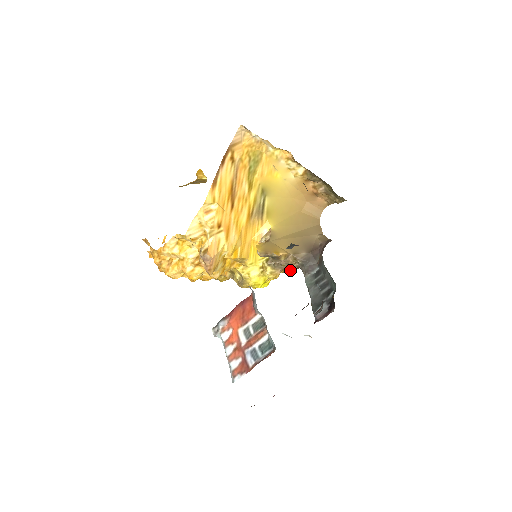
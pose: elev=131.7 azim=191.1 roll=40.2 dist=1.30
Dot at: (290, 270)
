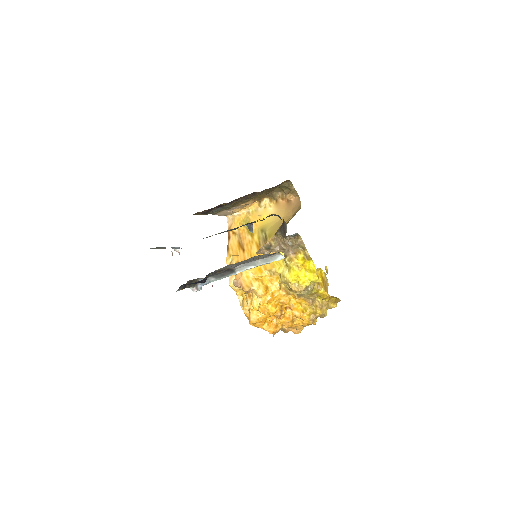
Dot at: (306, 249)
